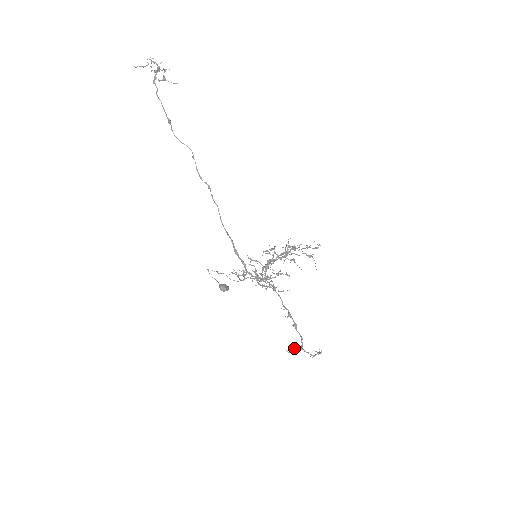
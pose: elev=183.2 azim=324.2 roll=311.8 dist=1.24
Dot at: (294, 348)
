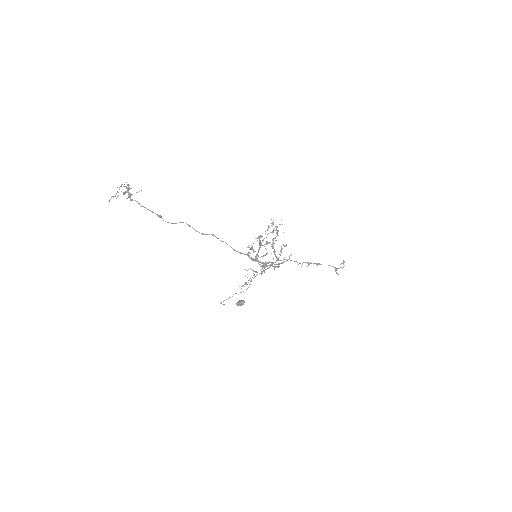
Dot at: (336, 270)
